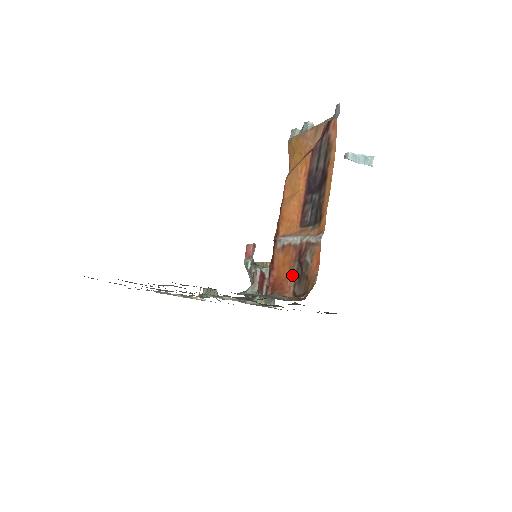
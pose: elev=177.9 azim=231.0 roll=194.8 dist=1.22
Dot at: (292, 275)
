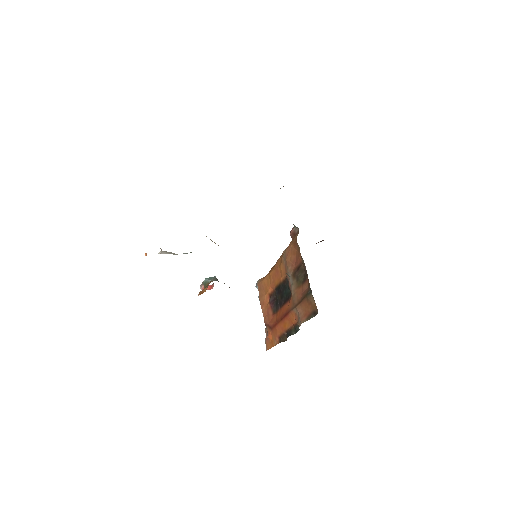
Dot at: occluded
